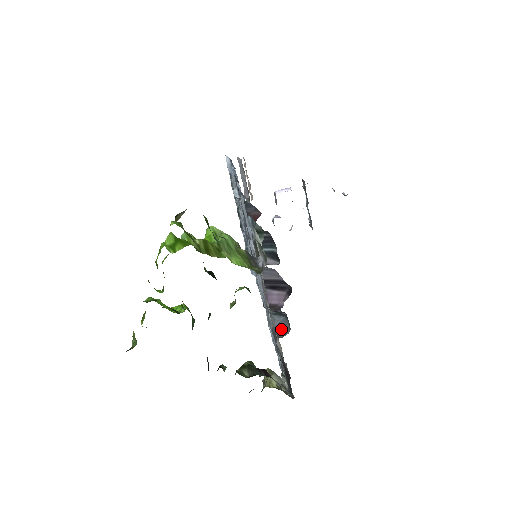
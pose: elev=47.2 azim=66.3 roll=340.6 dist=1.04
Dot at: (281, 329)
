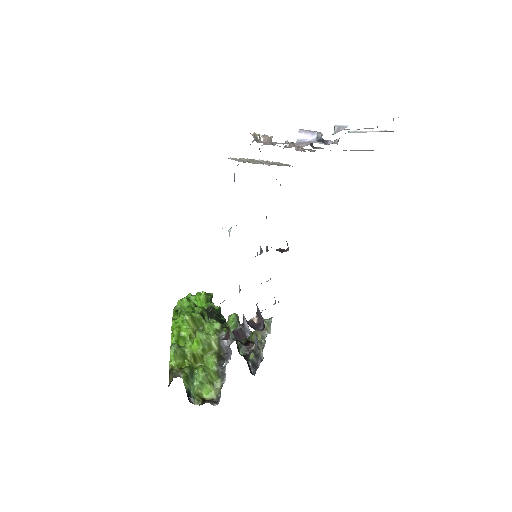
Dot at: (256, 342)
